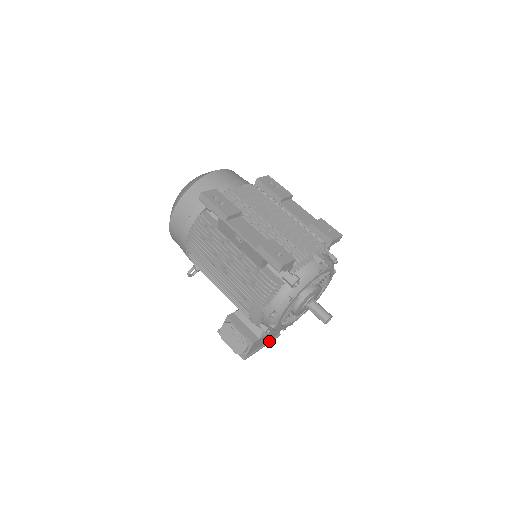
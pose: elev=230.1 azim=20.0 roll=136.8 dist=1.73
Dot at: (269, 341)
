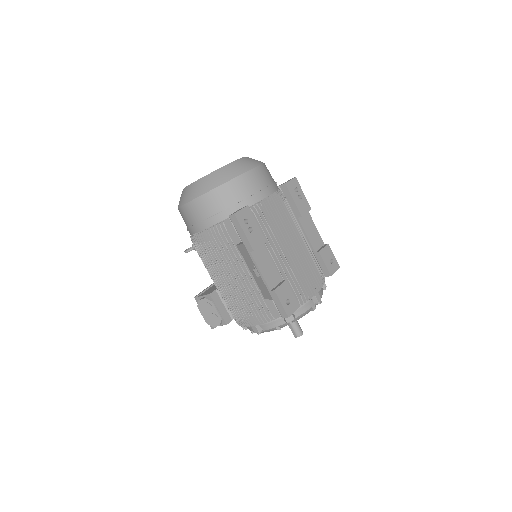
Dot at: occluded
